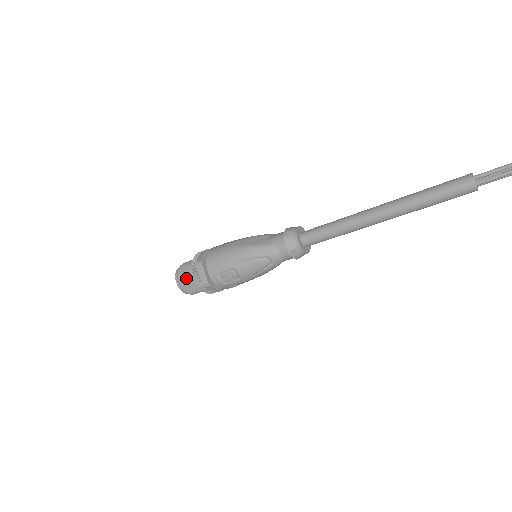
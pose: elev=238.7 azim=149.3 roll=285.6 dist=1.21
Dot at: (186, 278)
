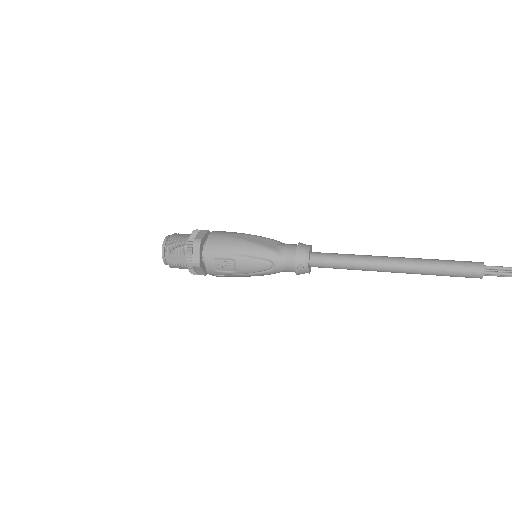
Dot at: (175, 249)
